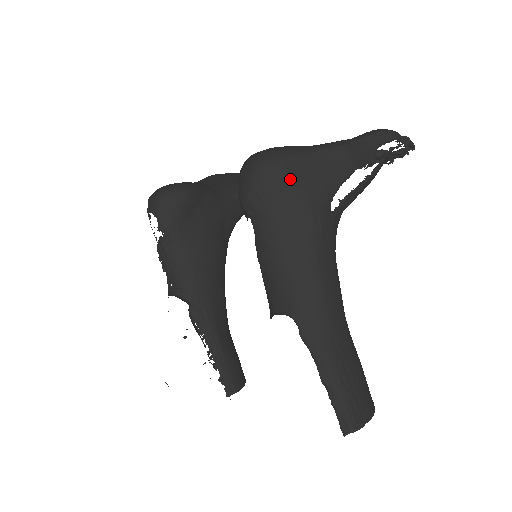
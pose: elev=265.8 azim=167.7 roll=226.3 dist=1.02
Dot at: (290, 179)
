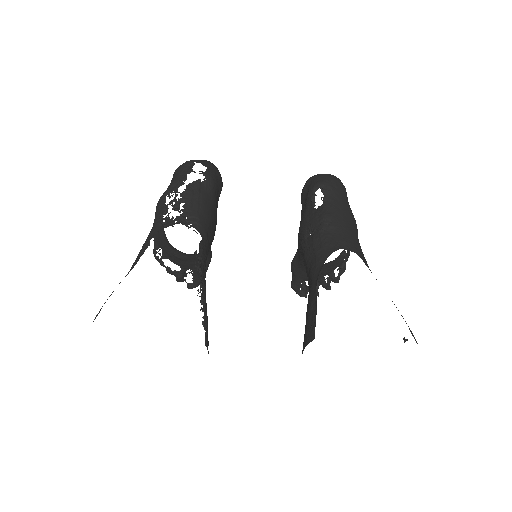
Dot at: (347, 197)
